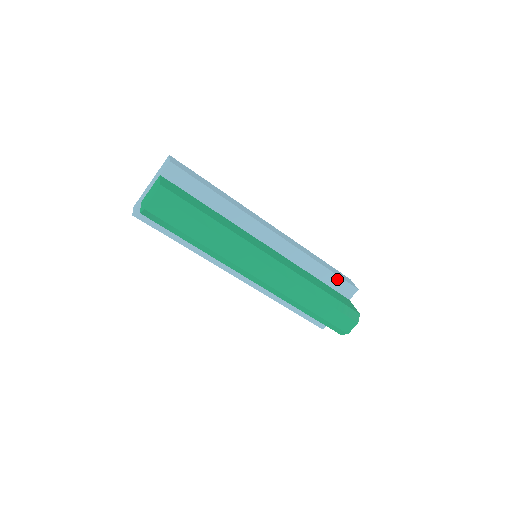
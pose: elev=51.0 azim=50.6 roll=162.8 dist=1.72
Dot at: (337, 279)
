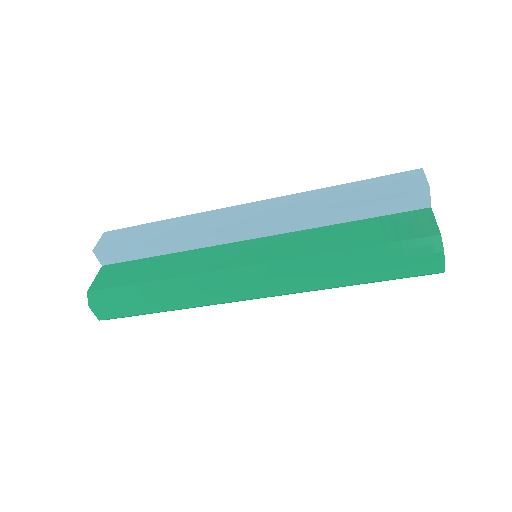
Dot at: (380, 201)
